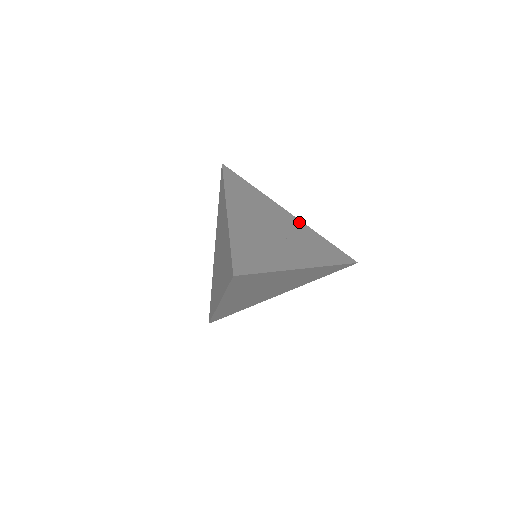
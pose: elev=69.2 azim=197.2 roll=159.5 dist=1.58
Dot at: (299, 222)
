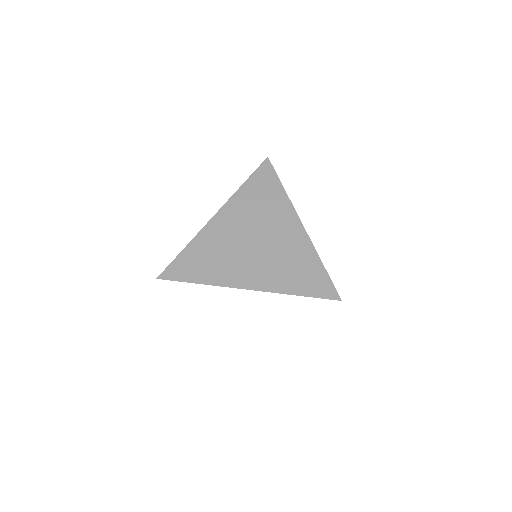
Dot at: occluded
